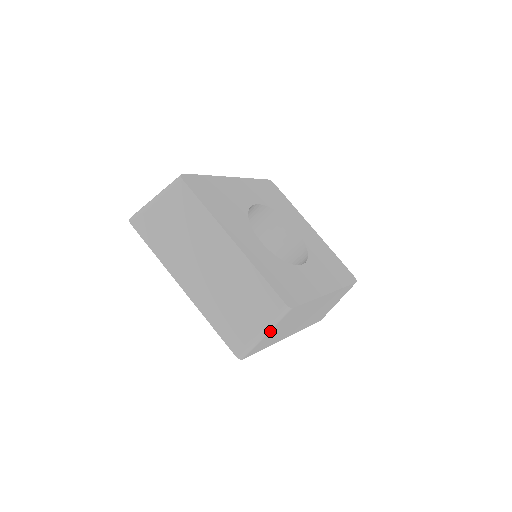
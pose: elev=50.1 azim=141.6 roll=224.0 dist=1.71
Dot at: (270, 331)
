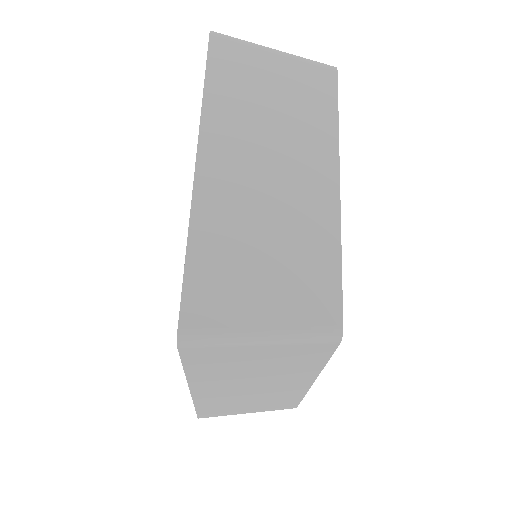
Dot at: (271, 344)
